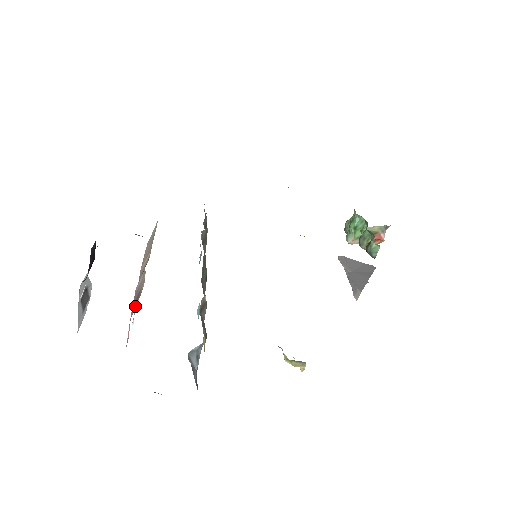
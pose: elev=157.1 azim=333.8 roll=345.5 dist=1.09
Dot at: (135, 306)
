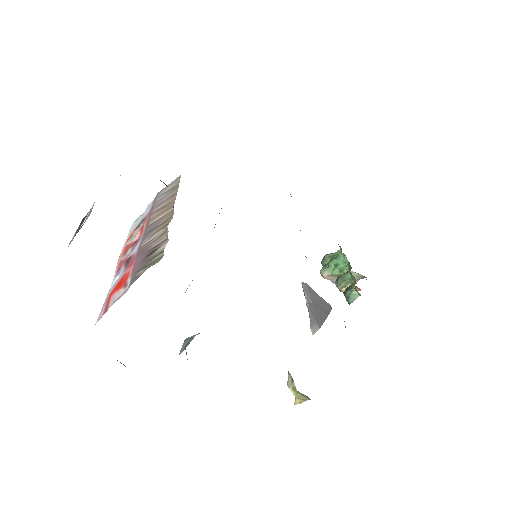
Dot at: (145, 263)
